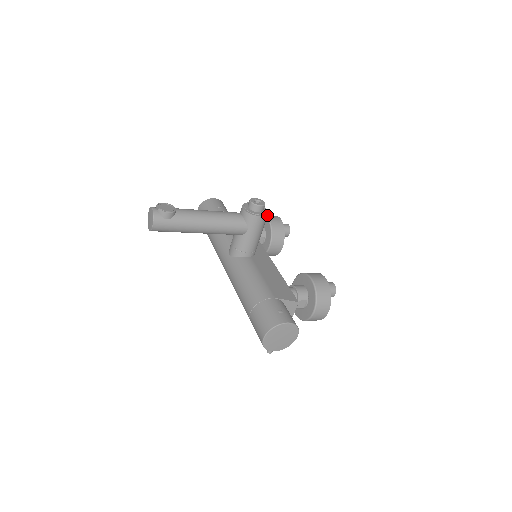
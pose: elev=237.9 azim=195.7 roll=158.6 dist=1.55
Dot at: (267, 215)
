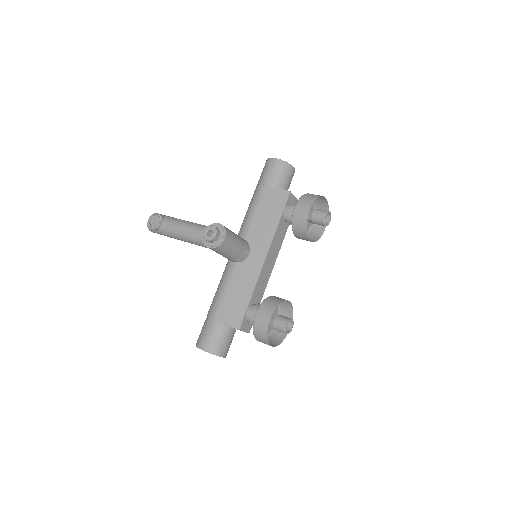
Dot at: (301, 200)
